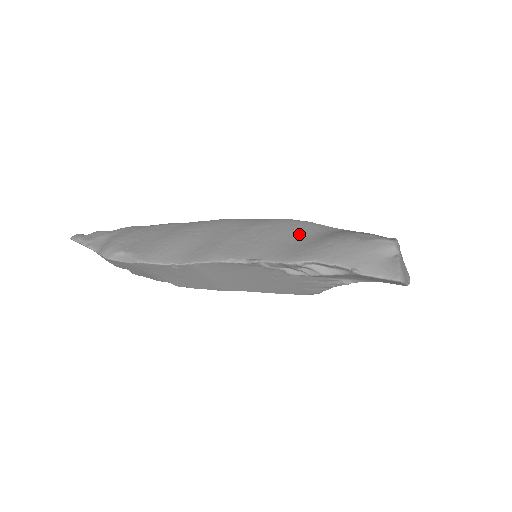
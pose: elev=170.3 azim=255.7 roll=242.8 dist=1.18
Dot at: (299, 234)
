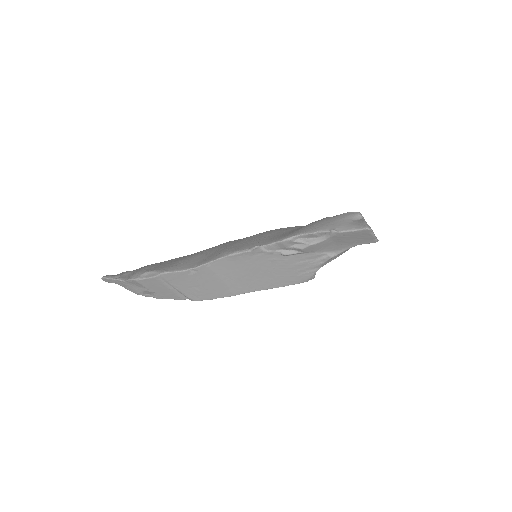
Dot at: (286, 230)
